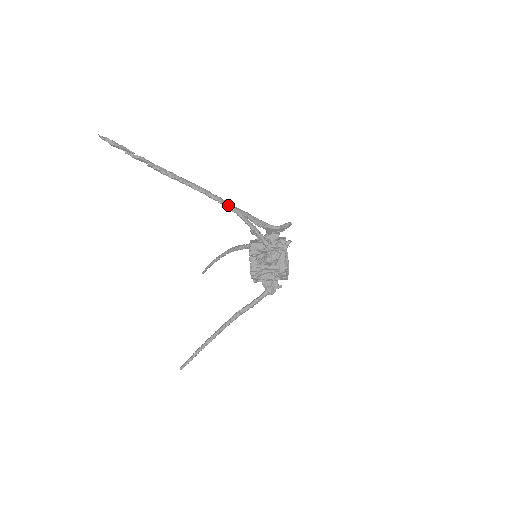
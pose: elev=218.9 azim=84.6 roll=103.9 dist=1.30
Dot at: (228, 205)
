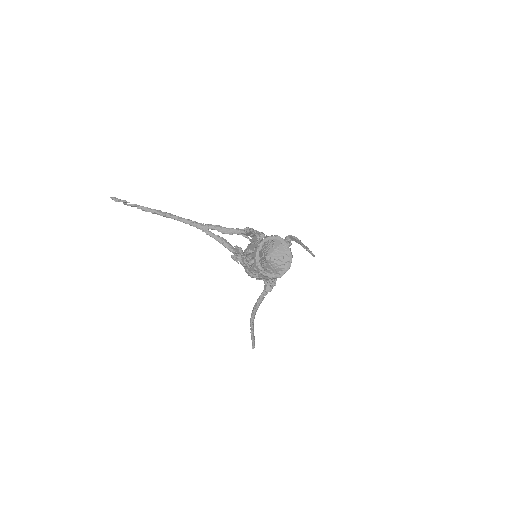
Dot at: (192, 224)
